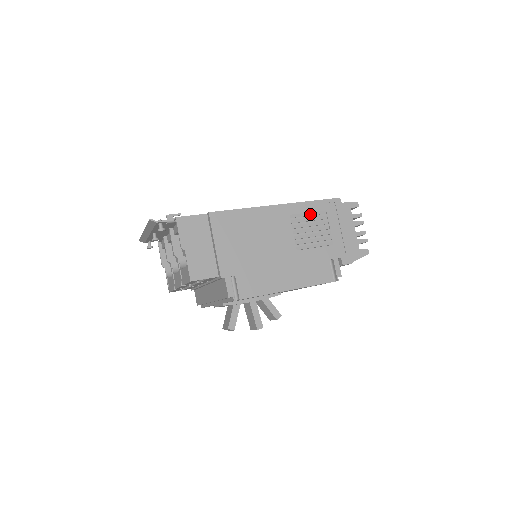
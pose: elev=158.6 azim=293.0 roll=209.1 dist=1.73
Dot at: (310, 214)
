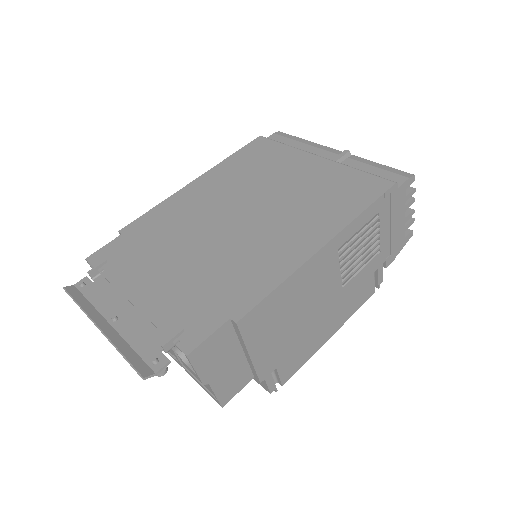
Dot at: (360, 230)
